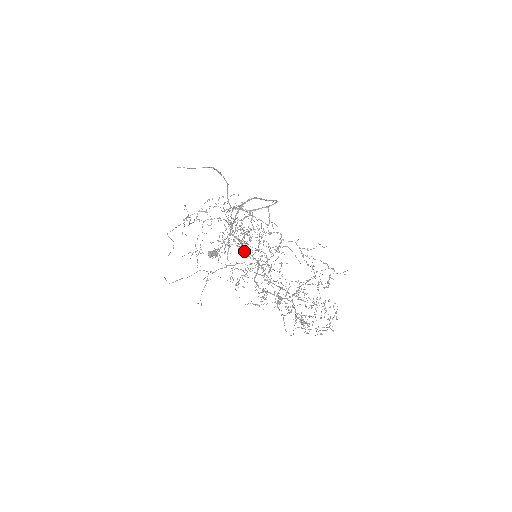
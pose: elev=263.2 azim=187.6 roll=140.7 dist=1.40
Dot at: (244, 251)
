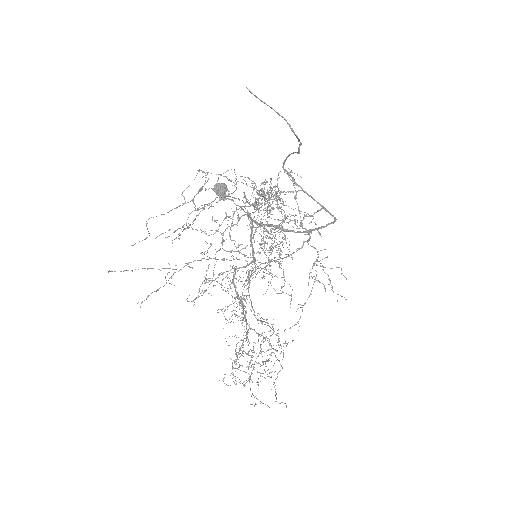
Dot at: occluded
